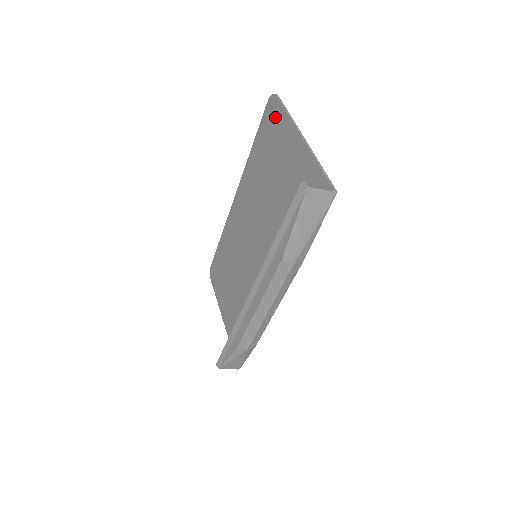
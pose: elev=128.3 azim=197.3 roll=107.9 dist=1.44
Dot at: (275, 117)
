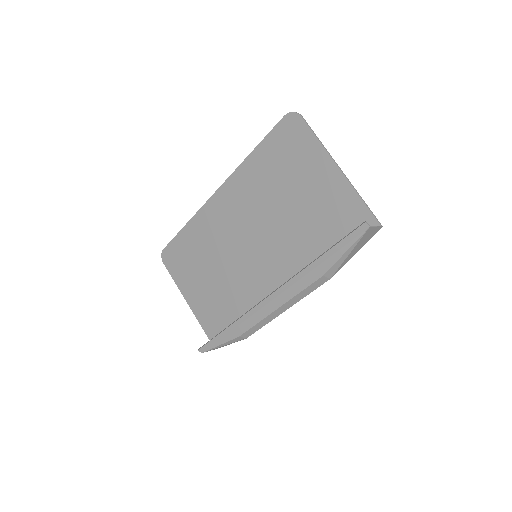
Dot at: (297, 136)
